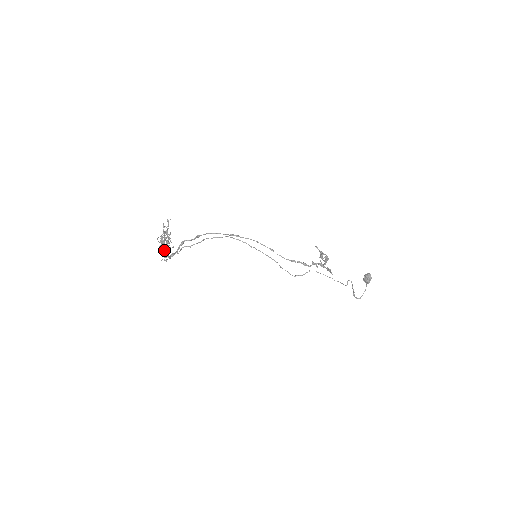
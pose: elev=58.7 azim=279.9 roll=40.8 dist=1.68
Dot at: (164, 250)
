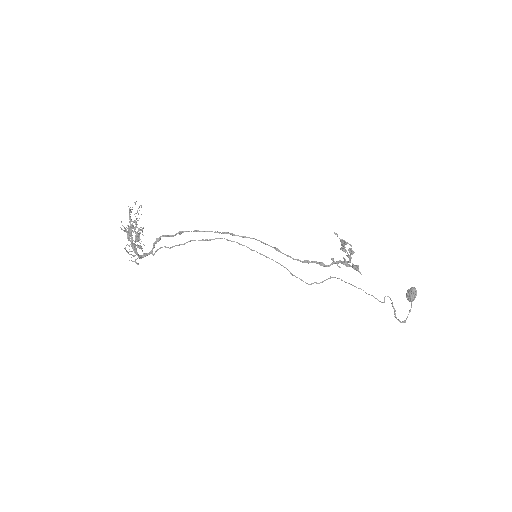
Dot at: (131, 244)
